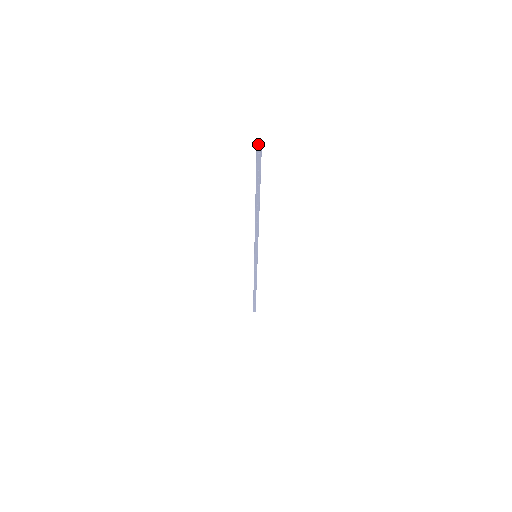
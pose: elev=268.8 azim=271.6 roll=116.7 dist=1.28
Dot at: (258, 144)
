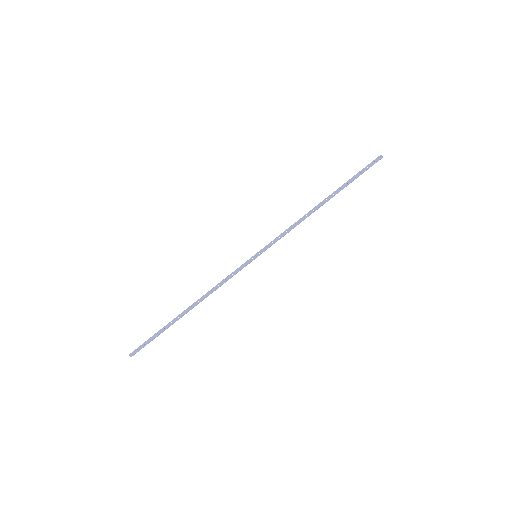
Dot at: (380, 156)
